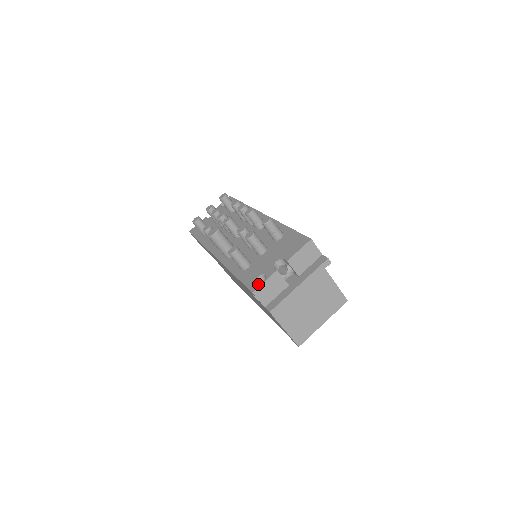
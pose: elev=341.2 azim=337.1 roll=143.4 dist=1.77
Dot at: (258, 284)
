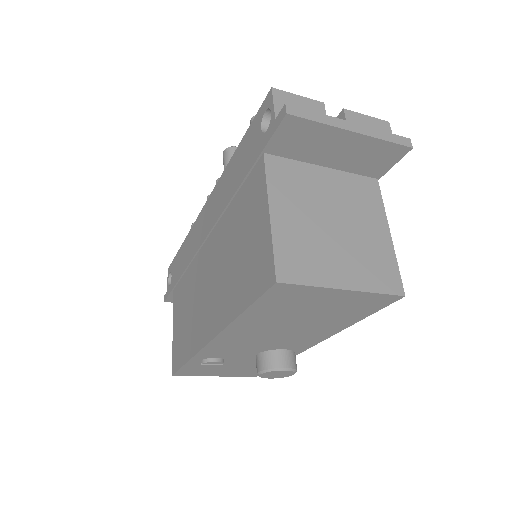
Dot at: (285, 96)
